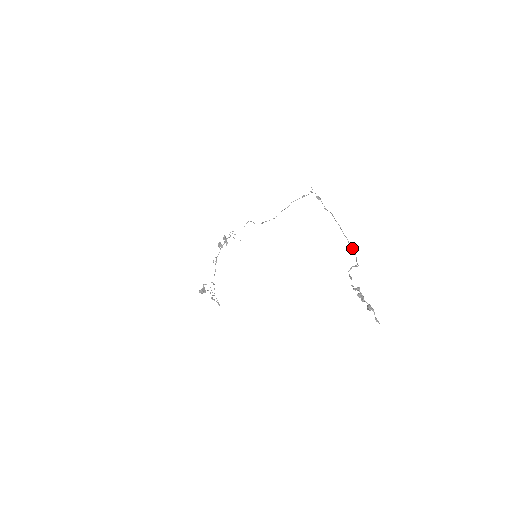
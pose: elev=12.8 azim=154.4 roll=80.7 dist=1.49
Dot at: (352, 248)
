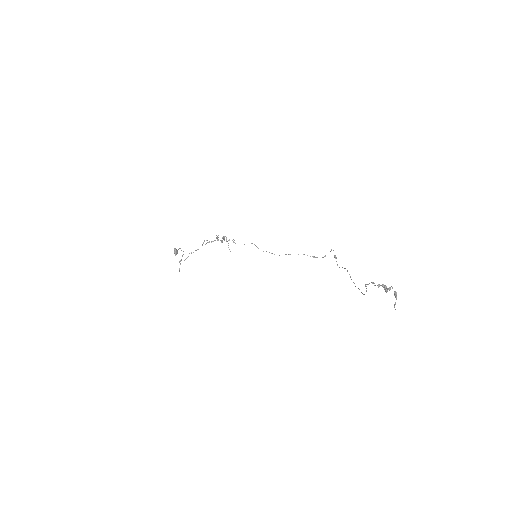
Dot at: (358, 288)
